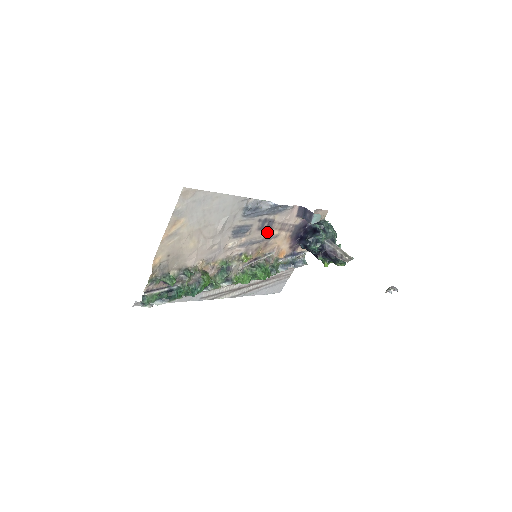
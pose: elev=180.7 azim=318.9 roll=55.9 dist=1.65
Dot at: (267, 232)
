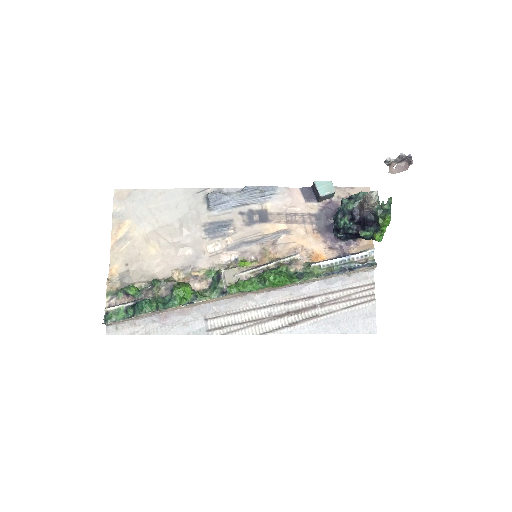
Dot at: (266, 228)
